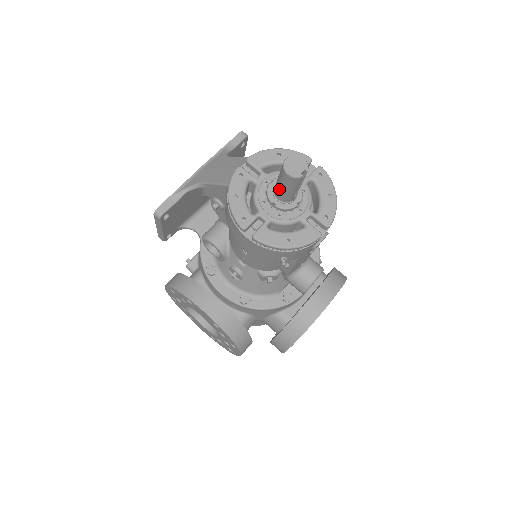
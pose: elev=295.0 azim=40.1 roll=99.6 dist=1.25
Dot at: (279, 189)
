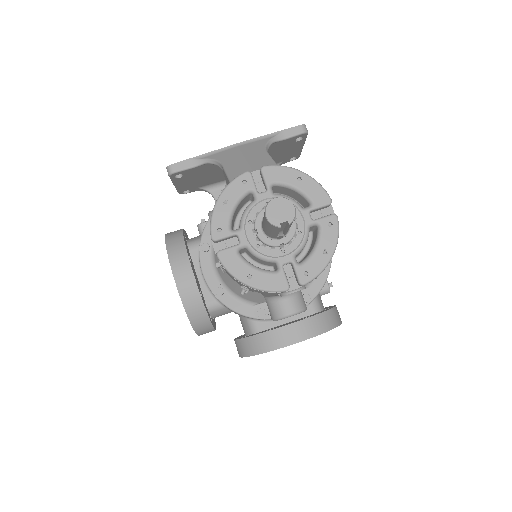
Dot at: (263, 222)
